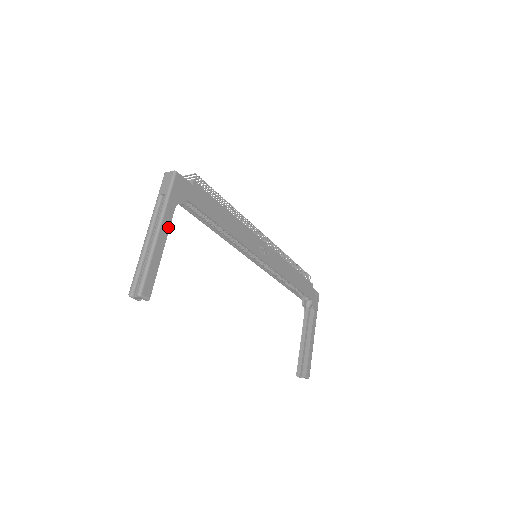
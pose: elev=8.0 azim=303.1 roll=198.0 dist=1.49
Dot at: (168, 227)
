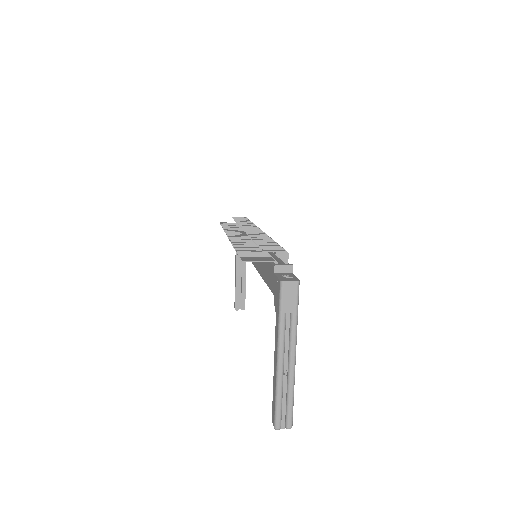
Dot at: occluded
